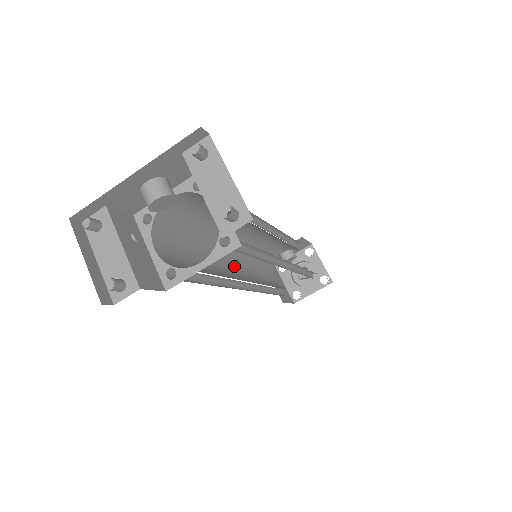
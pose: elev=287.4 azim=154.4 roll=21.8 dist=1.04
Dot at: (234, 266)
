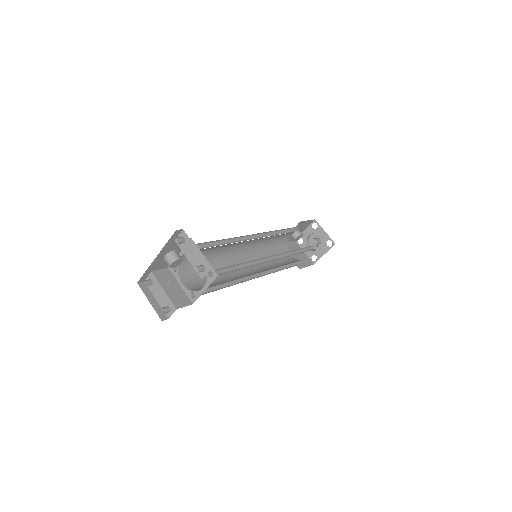
Dot at: occluded
